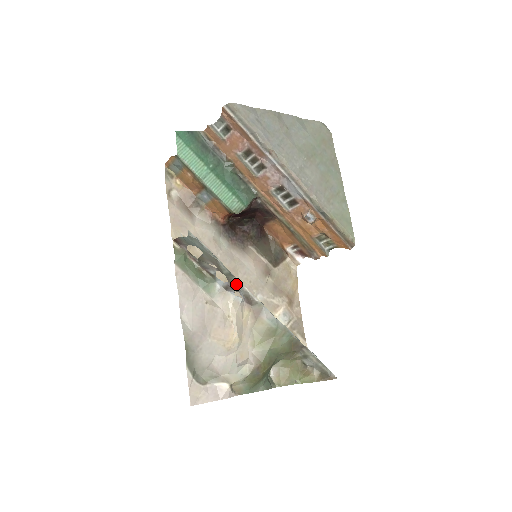
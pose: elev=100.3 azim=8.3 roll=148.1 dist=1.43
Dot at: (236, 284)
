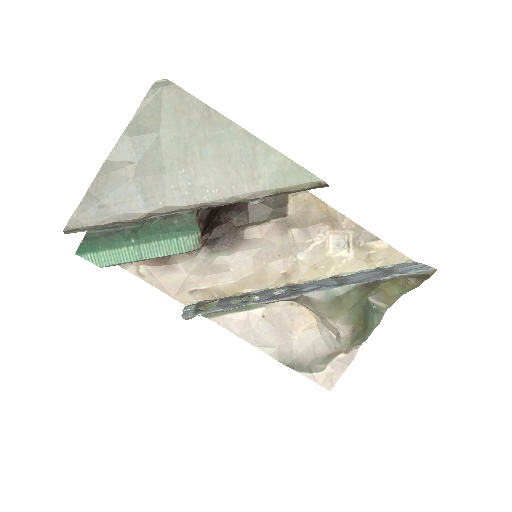
Dot at: (265, 303)
